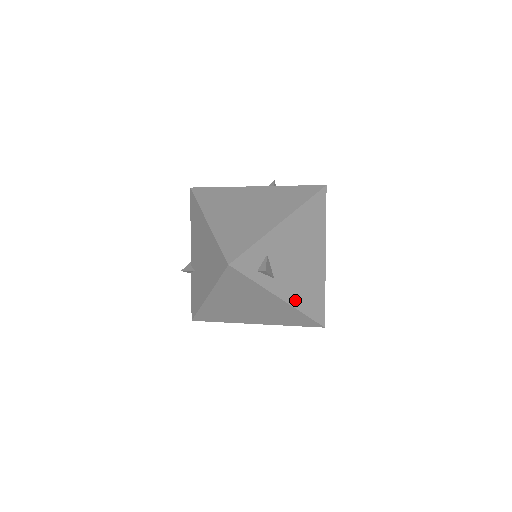
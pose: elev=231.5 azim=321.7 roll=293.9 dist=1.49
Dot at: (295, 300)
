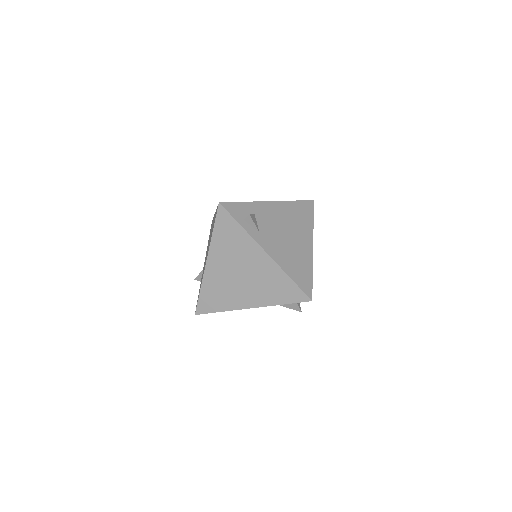
Dot at: (280, 260)
